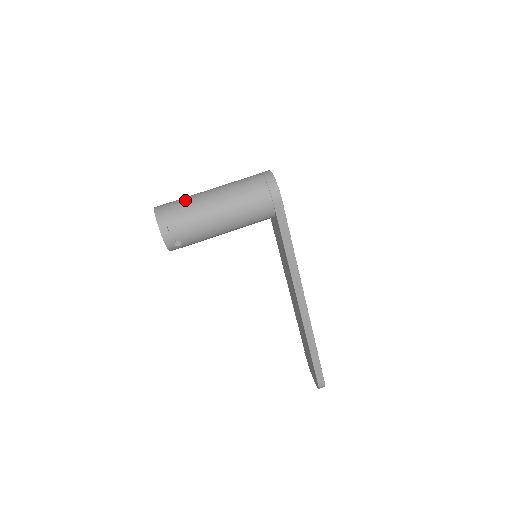
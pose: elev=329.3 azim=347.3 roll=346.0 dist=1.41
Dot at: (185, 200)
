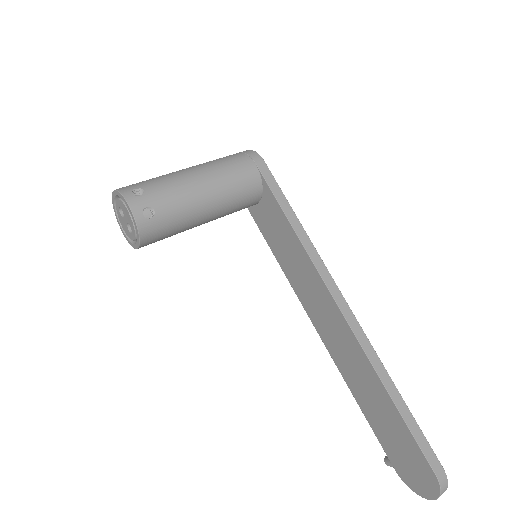
Dot at: occluded
